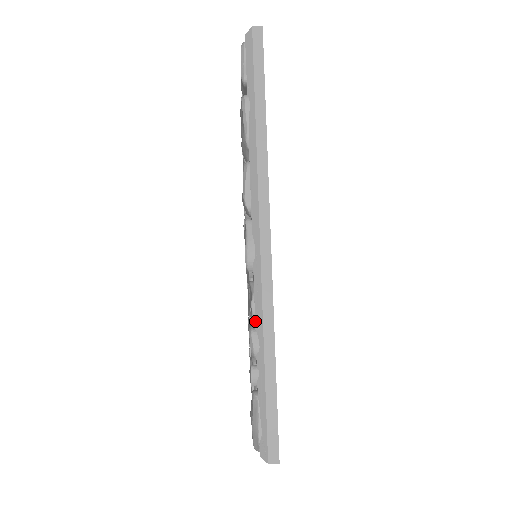
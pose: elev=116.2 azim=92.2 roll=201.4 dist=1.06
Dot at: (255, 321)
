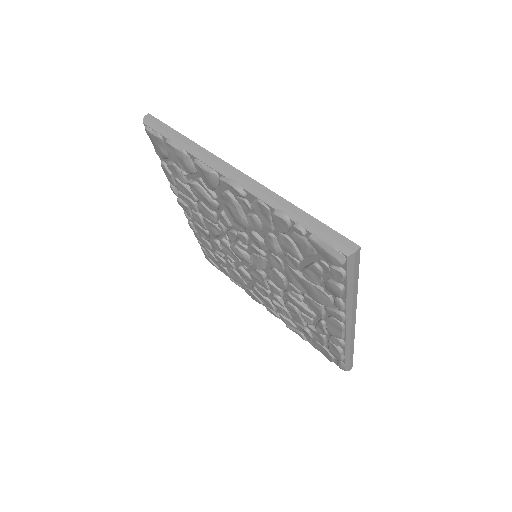
Dot at: (271, 206)
